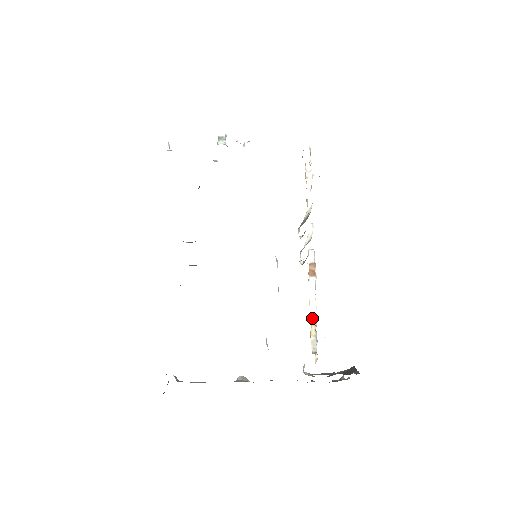
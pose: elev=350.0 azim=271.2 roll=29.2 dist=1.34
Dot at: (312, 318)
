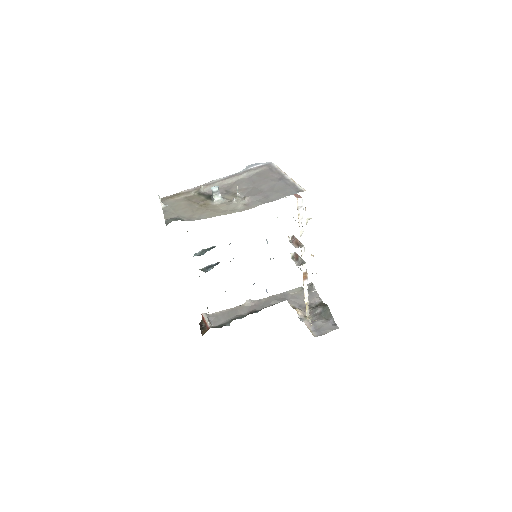
Dot at: (306, 302)
